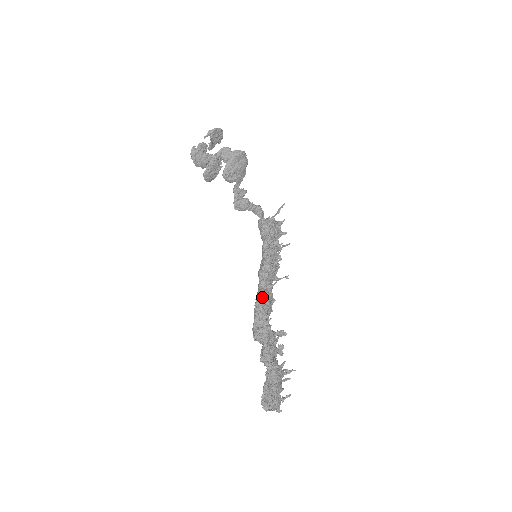
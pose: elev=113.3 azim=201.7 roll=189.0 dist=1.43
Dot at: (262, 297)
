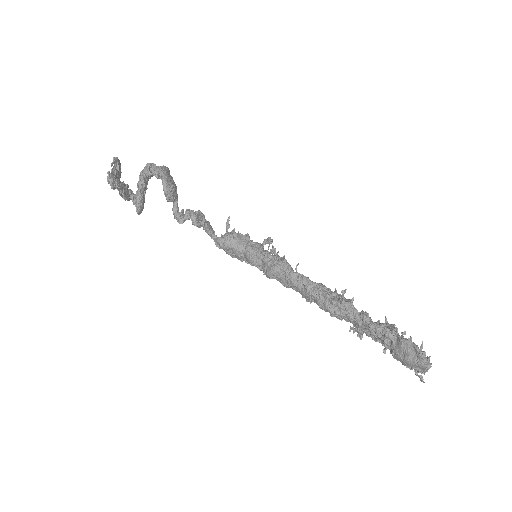
Dot at: (306, 278)
